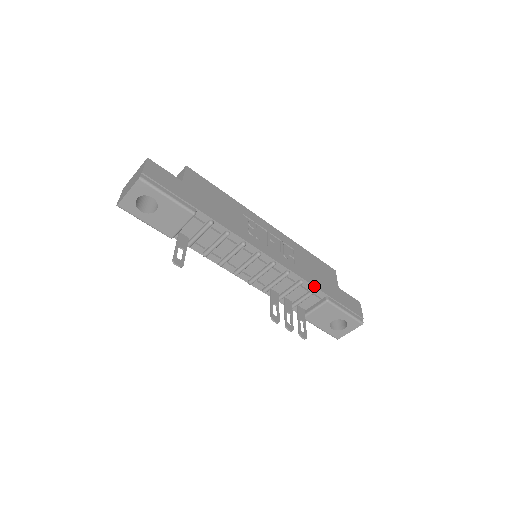
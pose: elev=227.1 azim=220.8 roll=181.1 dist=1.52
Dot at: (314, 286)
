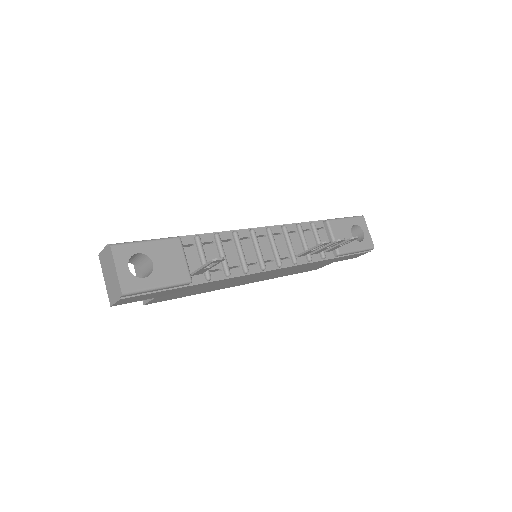
Dot at: (308, 222)
